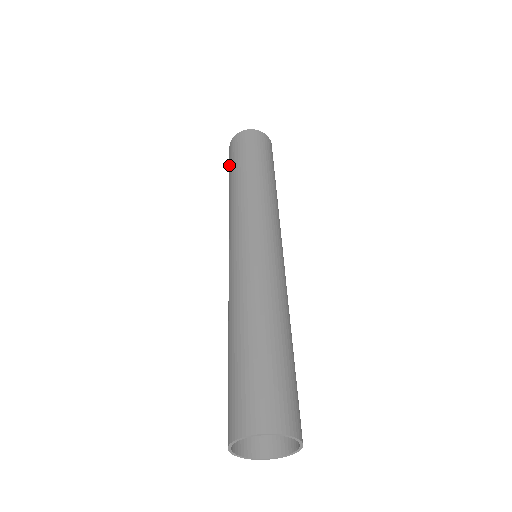
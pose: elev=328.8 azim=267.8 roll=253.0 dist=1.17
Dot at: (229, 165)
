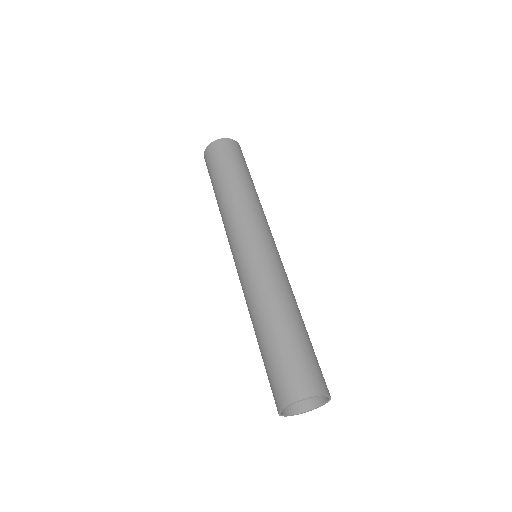
Dot at: (214, 166)
